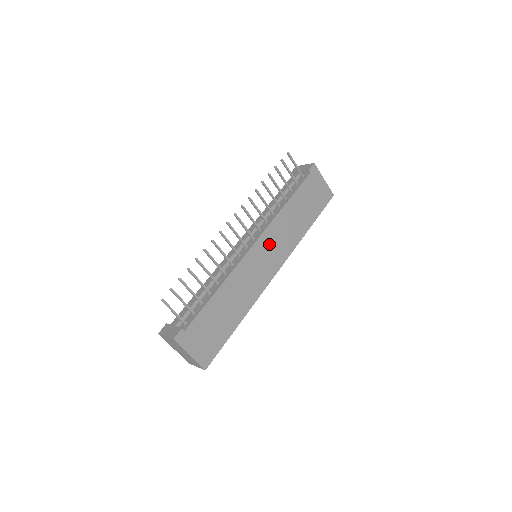
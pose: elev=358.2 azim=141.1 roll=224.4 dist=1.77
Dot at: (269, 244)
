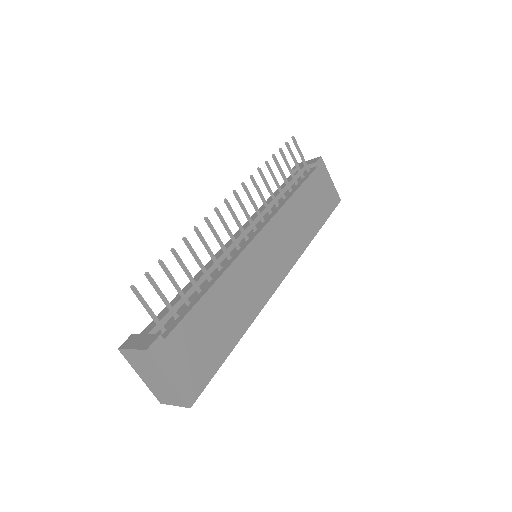
Dot at: (275, 239)
